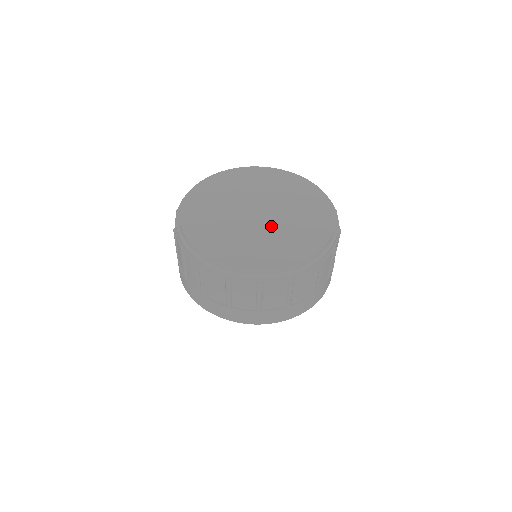
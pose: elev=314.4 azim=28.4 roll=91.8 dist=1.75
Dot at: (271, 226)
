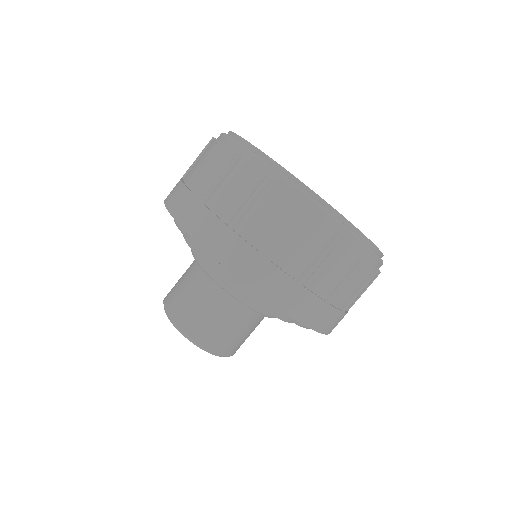
Dot at: occluded
